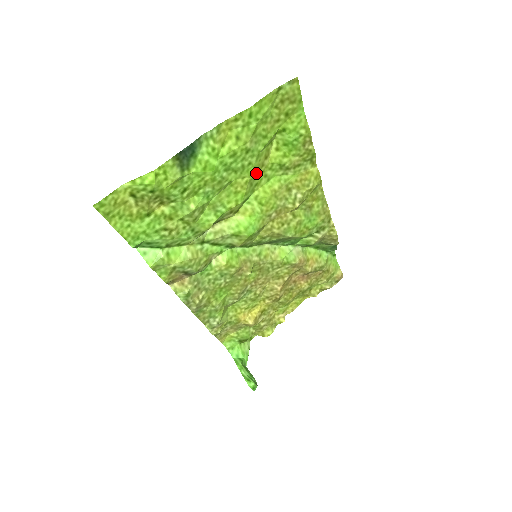
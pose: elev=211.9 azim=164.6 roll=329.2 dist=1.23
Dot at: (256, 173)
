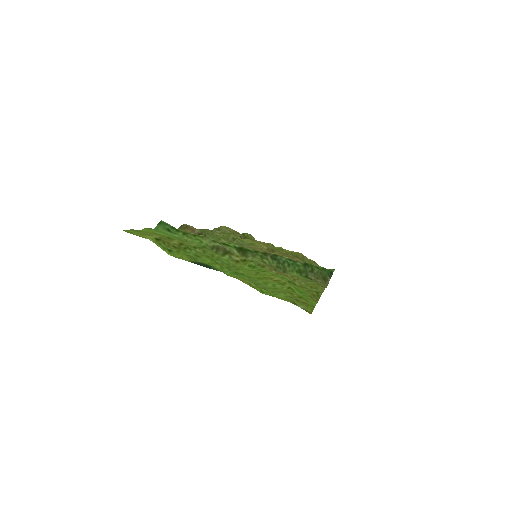
Dot at: (264, 276)
